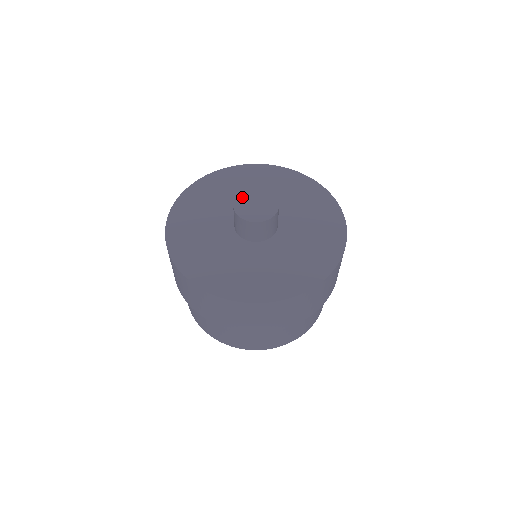
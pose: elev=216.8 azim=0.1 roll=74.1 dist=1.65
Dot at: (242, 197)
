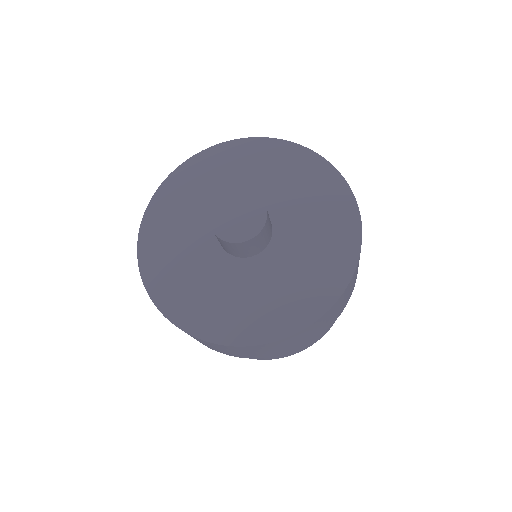
Dot at: (230, 197)
